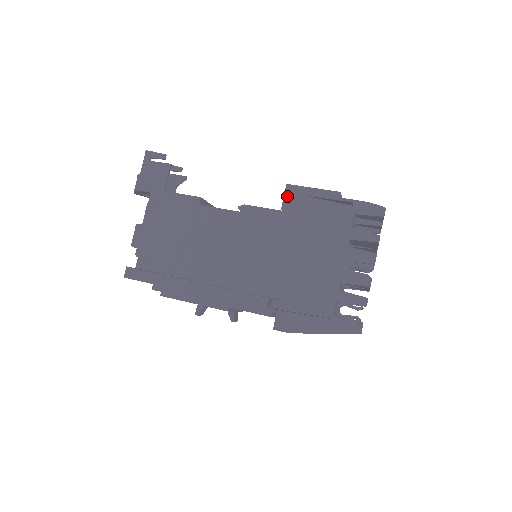
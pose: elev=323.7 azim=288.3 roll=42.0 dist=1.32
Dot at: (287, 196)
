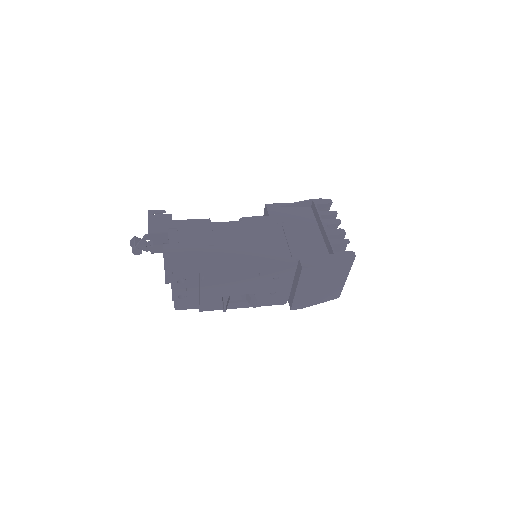
Dot at: (269, 209)
